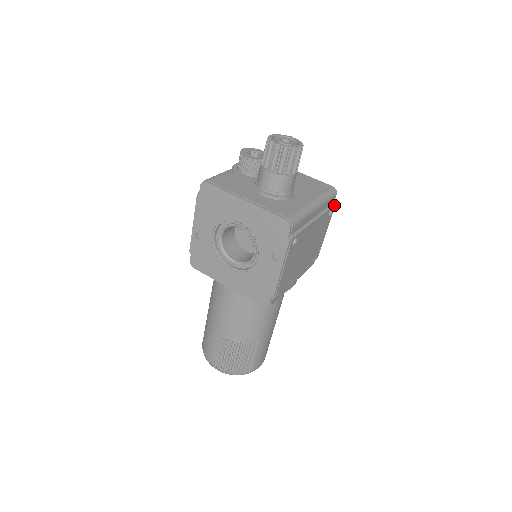
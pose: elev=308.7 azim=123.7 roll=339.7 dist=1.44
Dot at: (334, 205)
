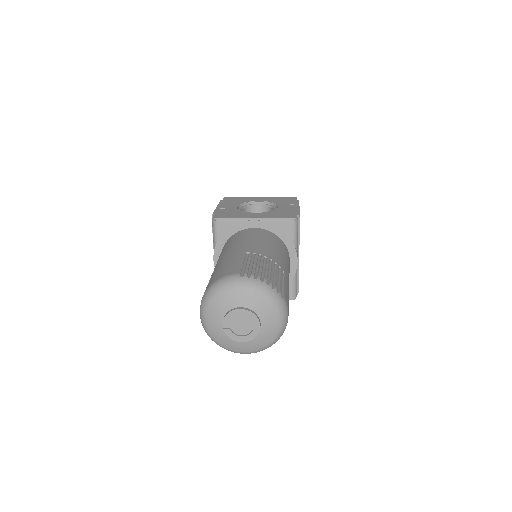
Dot at: occluded
